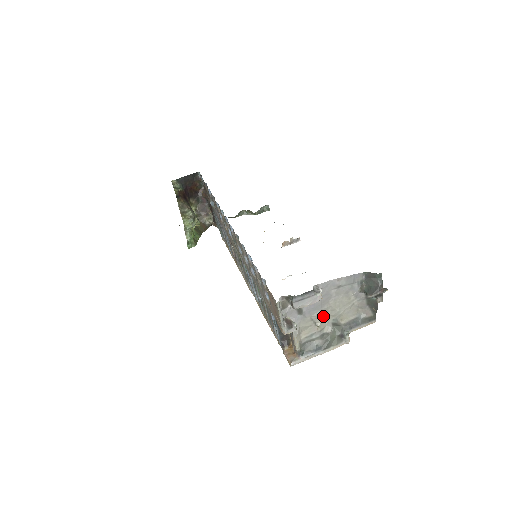
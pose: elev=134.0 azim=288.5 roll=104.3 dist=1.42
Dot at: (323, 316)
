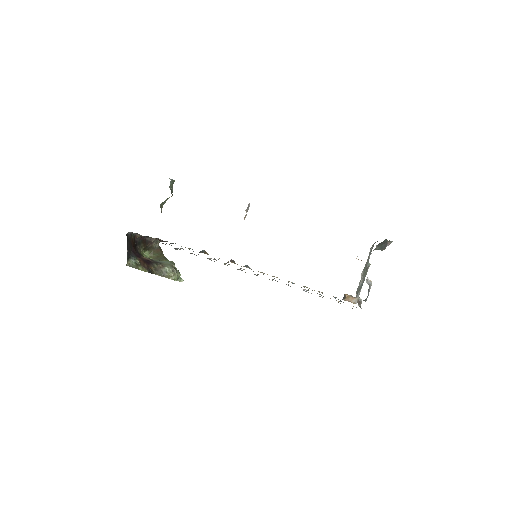
Dot at: (362, 276)
